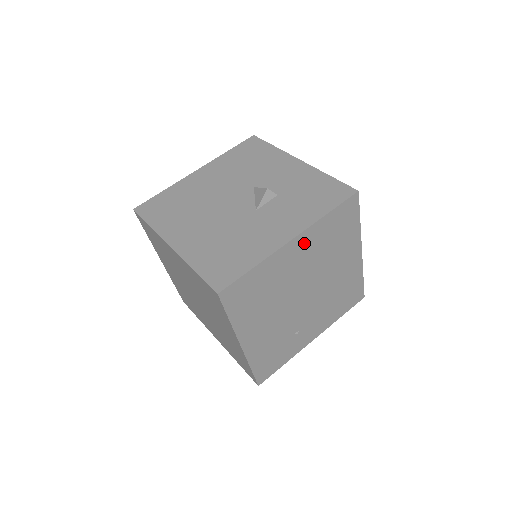
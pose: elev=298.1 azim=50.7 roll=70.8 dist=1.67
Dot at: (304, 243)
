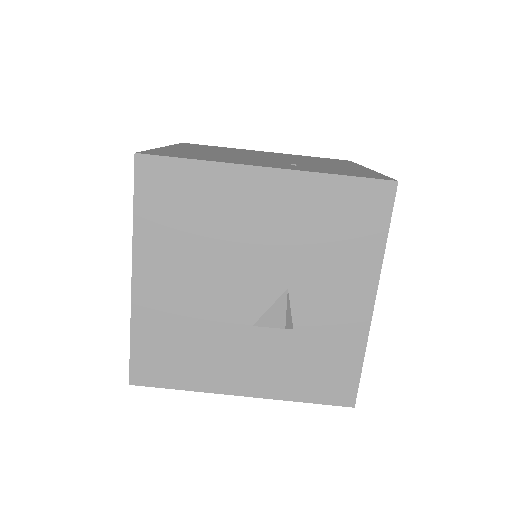
Dot at: occluded
